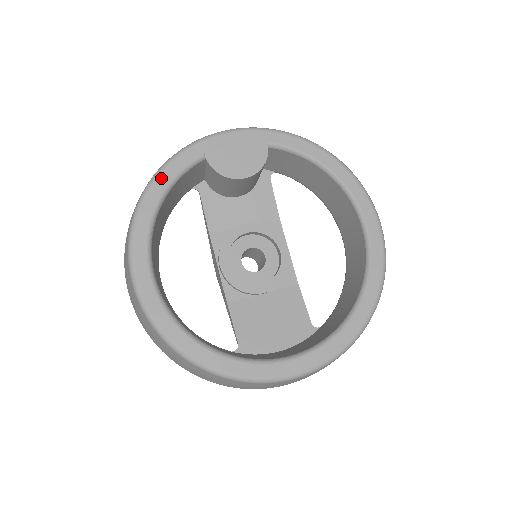
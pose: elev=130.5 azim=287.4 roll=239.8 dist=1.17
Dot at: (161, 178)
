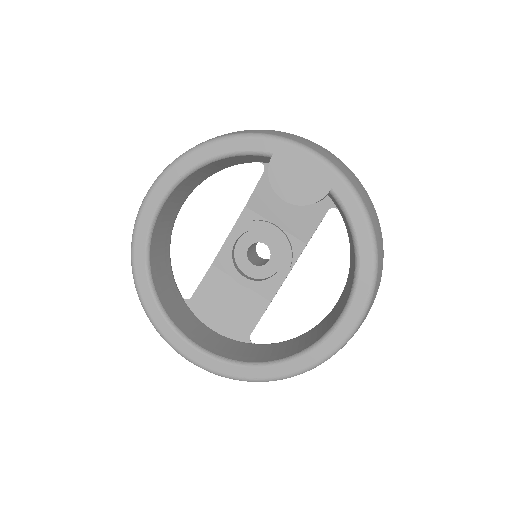
Dot at: (224, 144)
